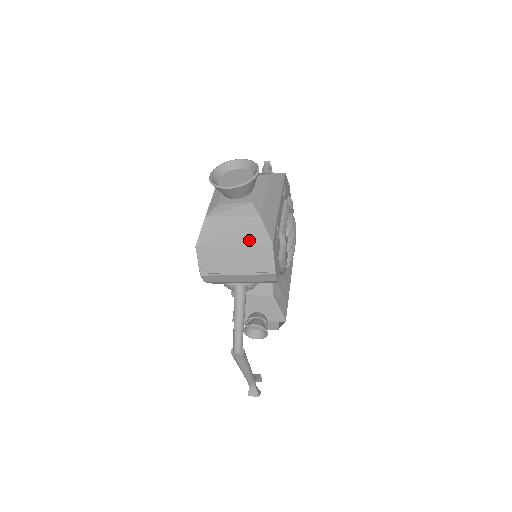
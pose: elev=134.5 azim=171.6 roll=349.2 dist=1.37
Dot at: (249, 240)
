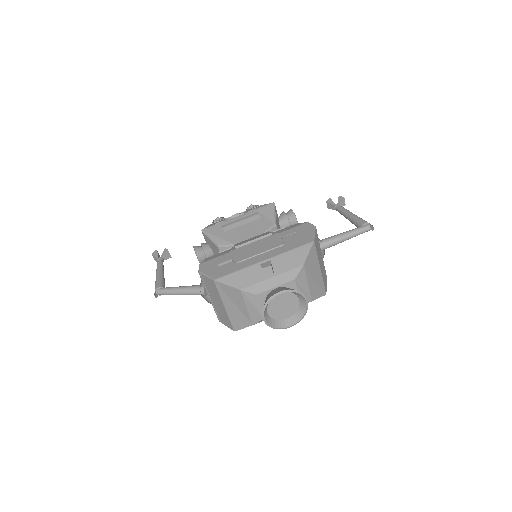
Dot at: (232, 318)
